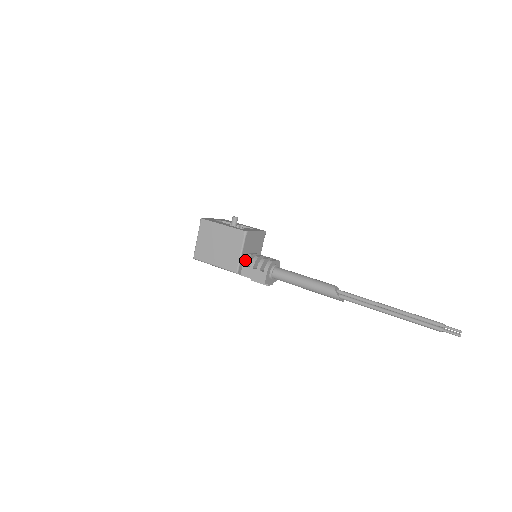
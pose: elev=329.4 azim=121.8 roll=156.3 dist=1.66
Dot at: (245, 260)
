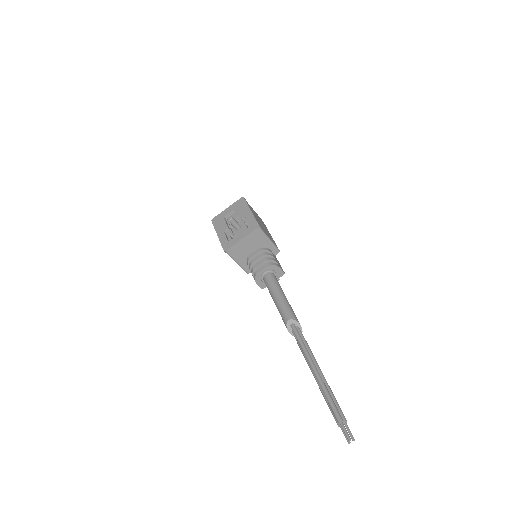
Dot at: (247, 263)
